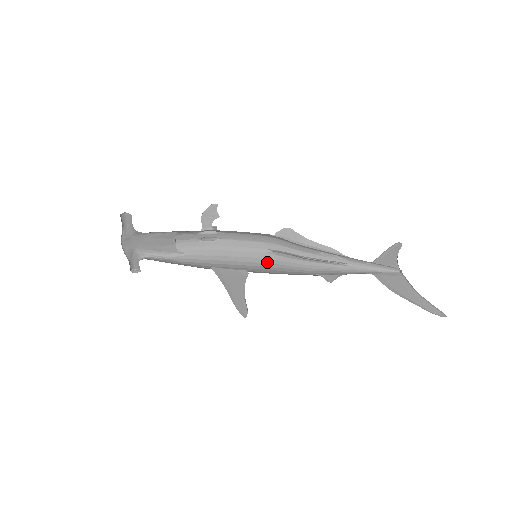
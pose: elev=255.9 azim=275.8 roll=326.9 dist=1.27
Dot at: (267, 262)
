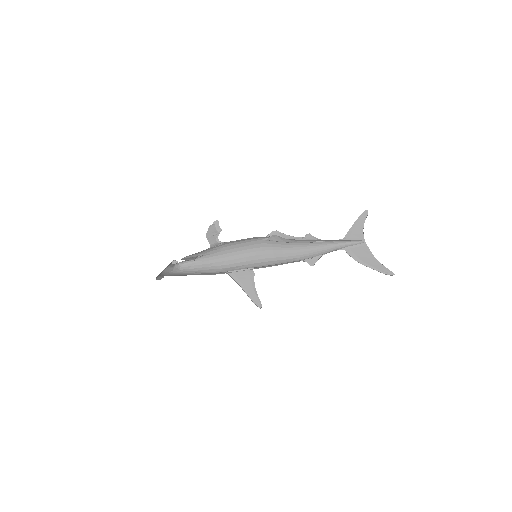
Dot at: (265, 246)
